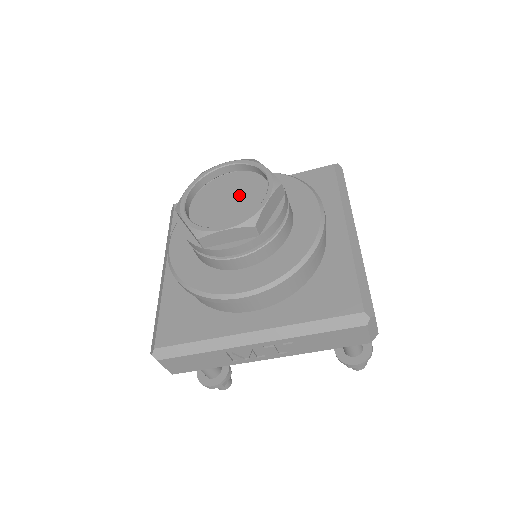
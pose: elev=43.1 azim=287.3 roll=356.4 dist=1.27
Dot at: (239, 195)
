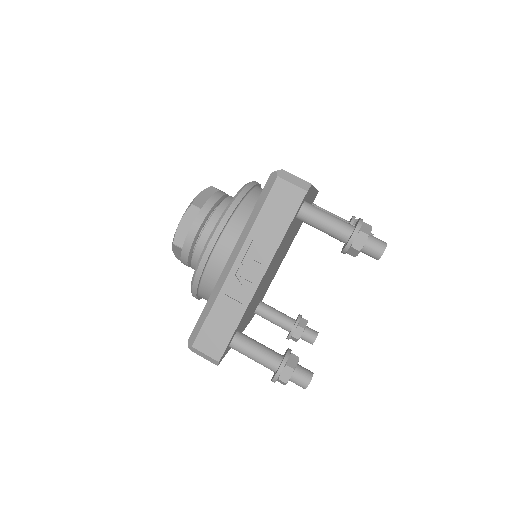
Dot at: occluded
